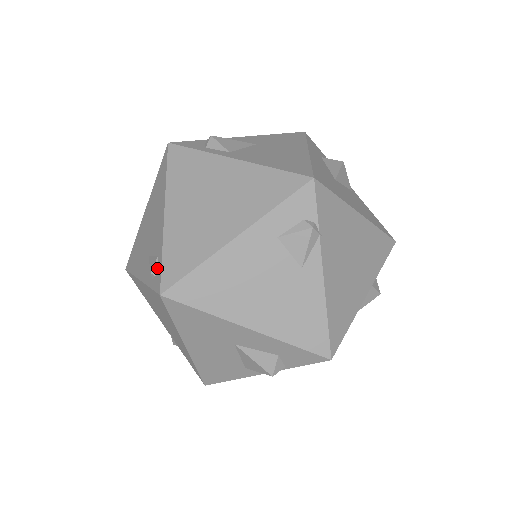
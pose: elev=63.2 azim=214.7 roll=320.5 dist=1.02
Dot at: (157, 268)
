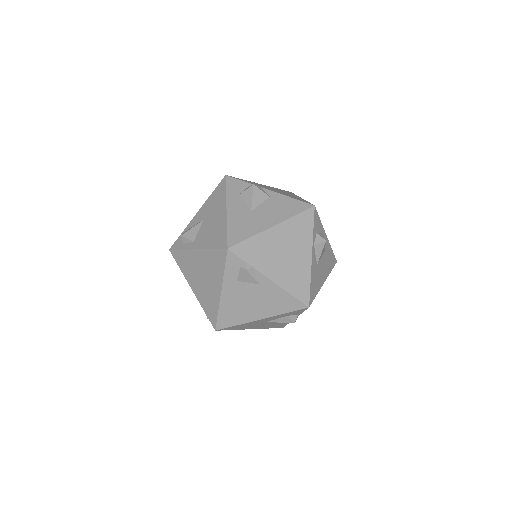
Dot at: occluded
